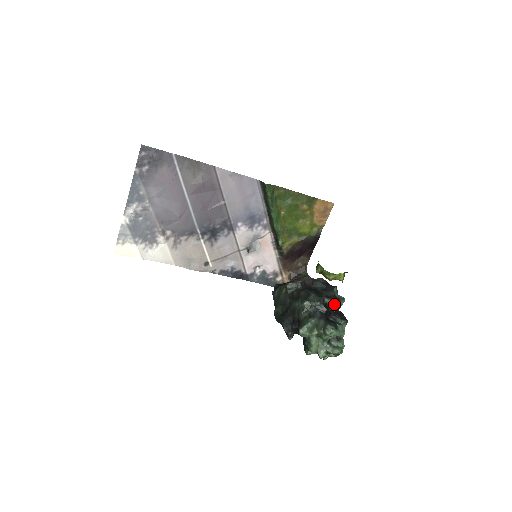
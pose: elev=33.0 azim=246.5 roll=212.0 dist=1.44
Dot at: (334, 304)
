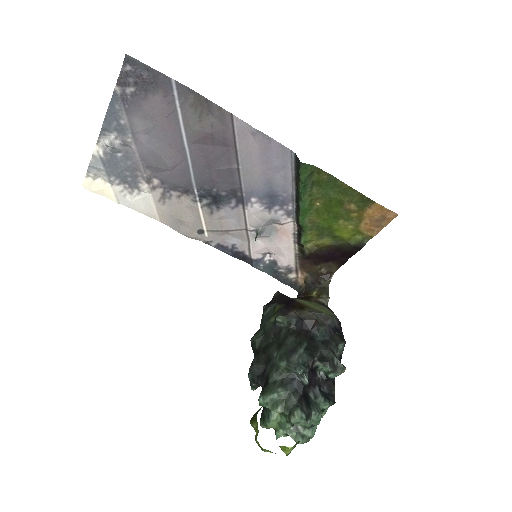
Dot at: (327, 371)
